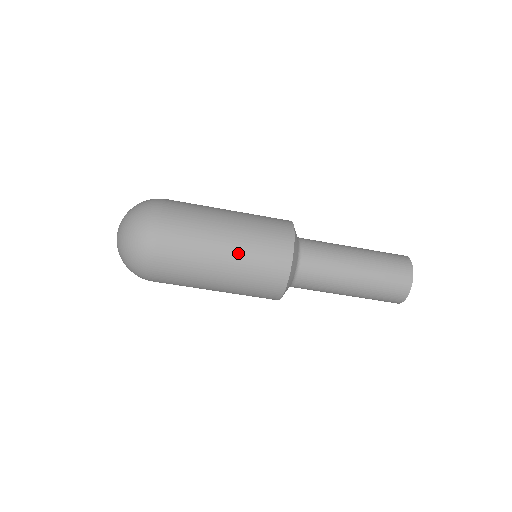
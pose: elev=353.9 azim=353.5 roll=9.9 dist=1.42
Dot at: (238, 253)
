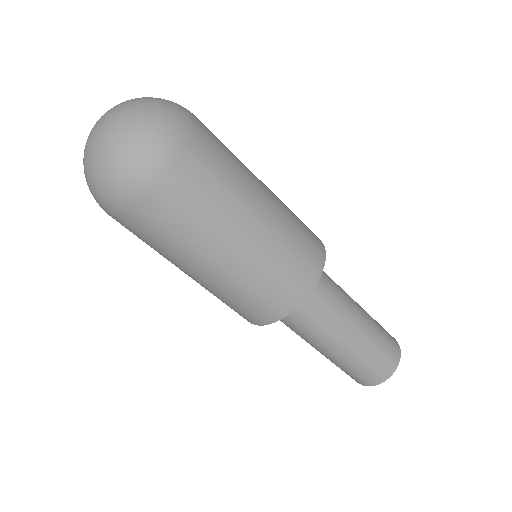
Dot at: (223, 281)
